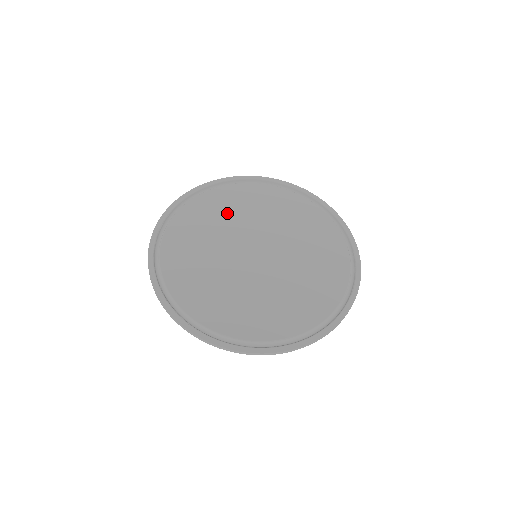
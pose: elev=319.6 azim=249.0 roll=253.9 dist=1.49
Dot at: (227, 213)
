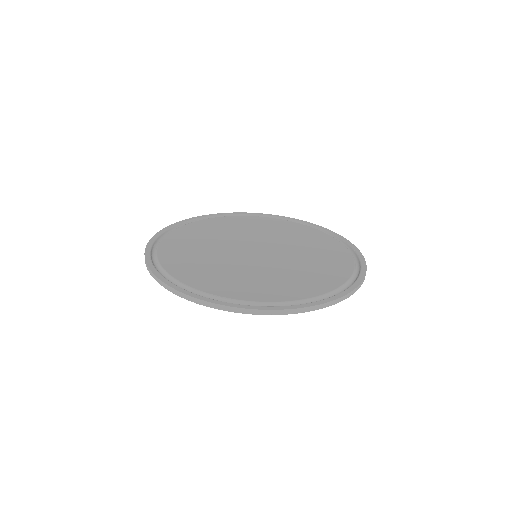
Dot at: (255, 228)
